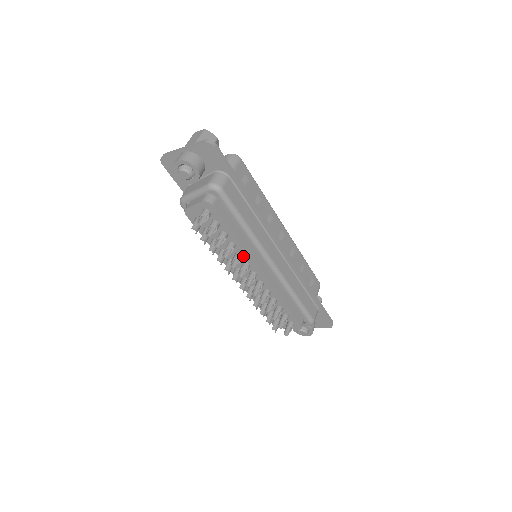
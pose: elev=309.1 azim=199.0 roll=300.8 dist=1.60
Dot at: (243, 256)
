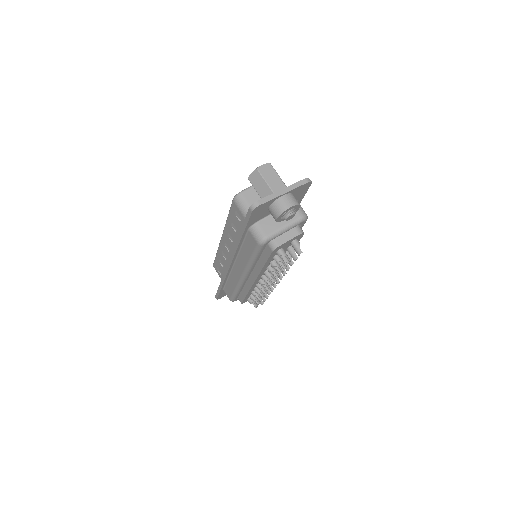
Dot at: occluded
